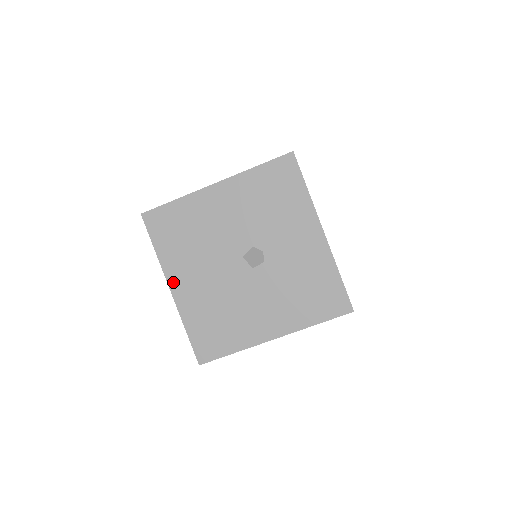
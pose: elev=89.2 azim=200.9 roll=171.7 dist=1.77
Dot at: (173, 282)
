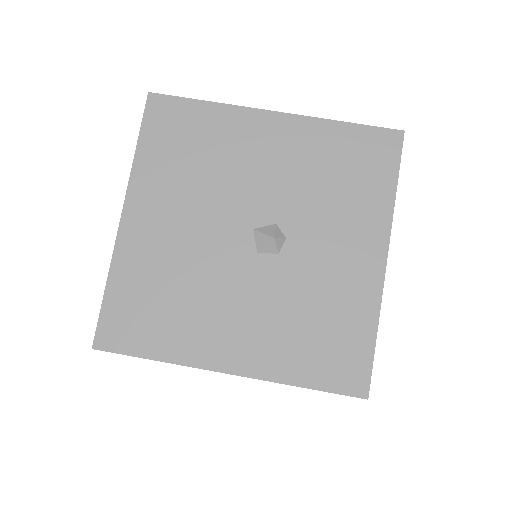
Dot at: (133, 207)
